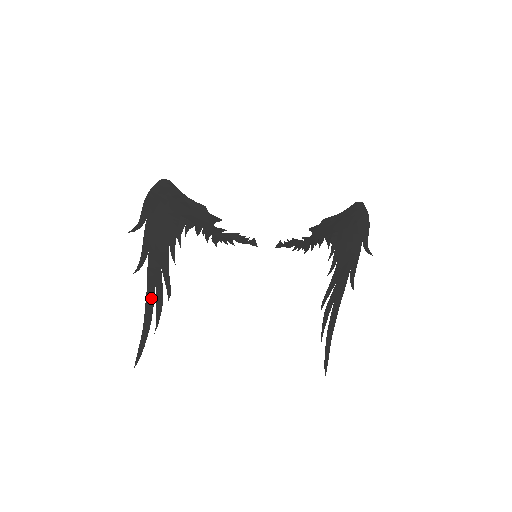
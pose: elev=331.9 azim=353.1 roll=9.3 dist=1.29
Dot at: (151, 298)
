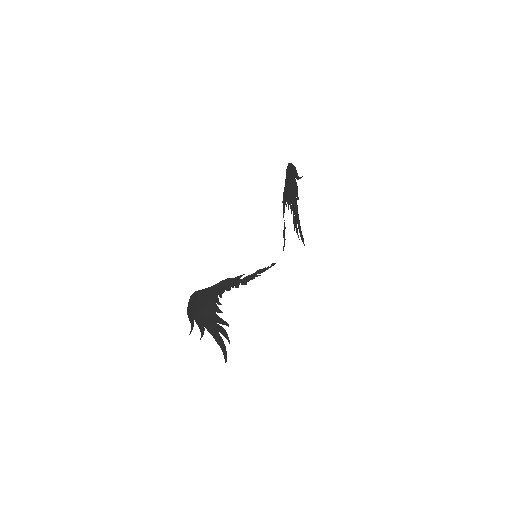
Dot at: (218, 337)
